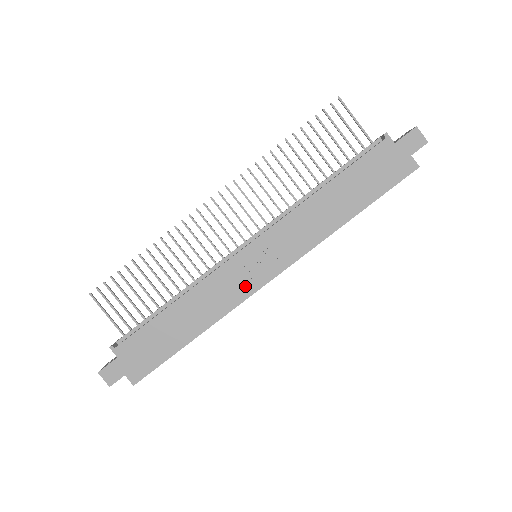
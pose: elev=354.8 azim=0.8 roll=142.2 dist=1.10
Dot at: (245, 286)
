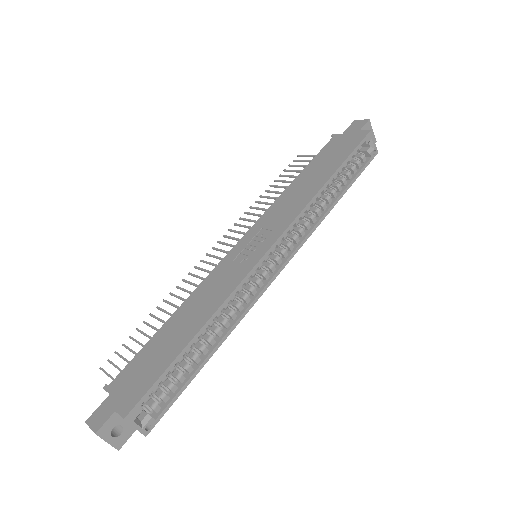
Dot at: (243, 267)
